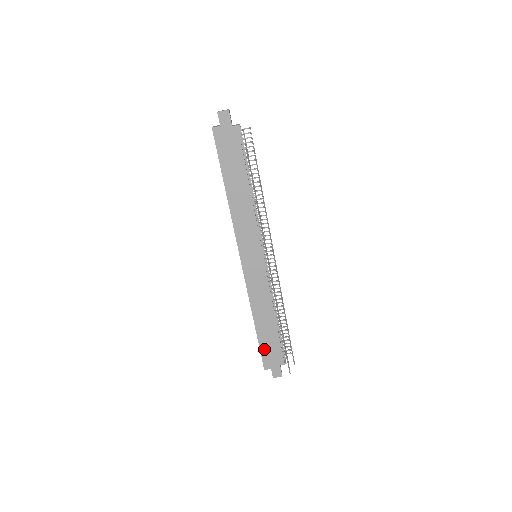
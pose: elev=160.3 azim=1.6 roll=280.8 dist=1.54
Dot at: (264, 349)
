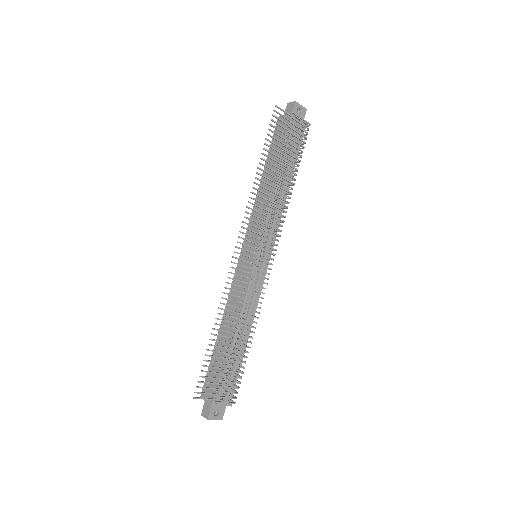
Dot at: (211, 369)
